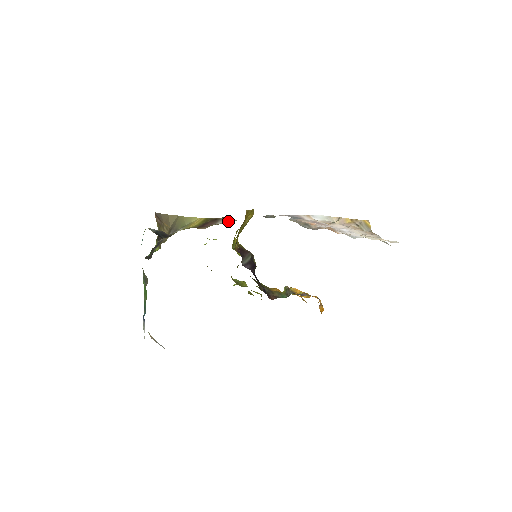
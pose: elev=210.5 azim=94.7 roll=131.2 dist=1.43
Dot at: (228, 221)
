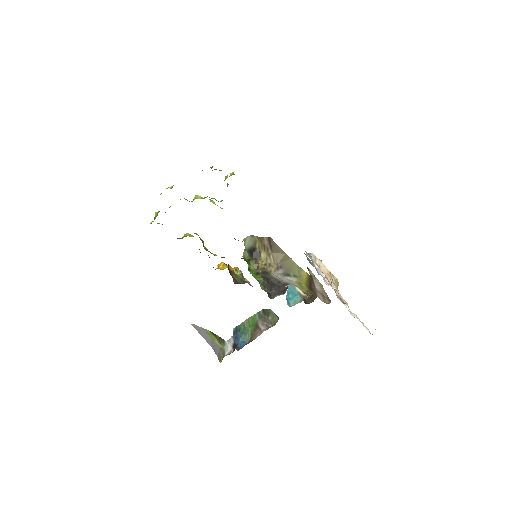
Dot at: (316, 281)
